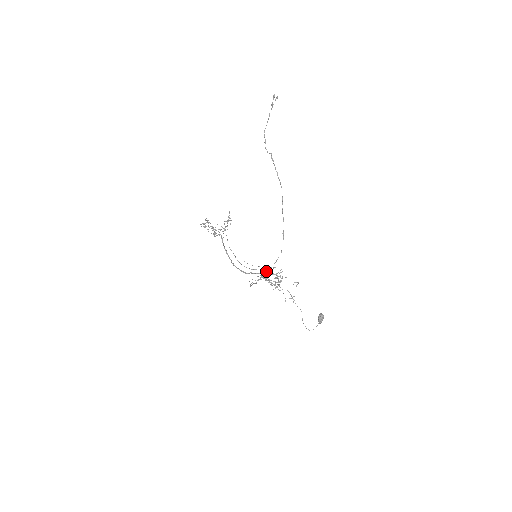
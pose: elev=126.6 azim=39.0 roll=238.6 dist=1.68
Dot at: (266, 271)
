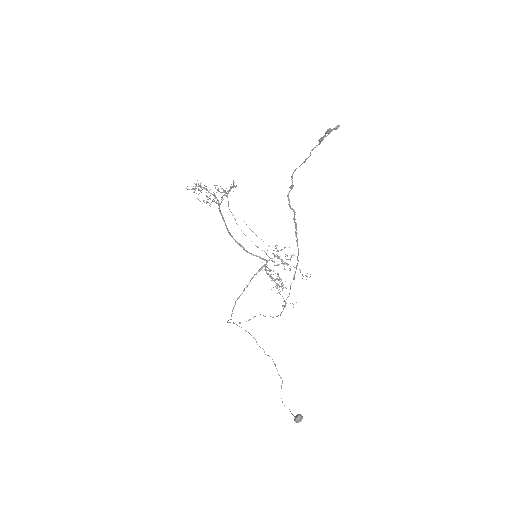
Dot at: (270, 258)
